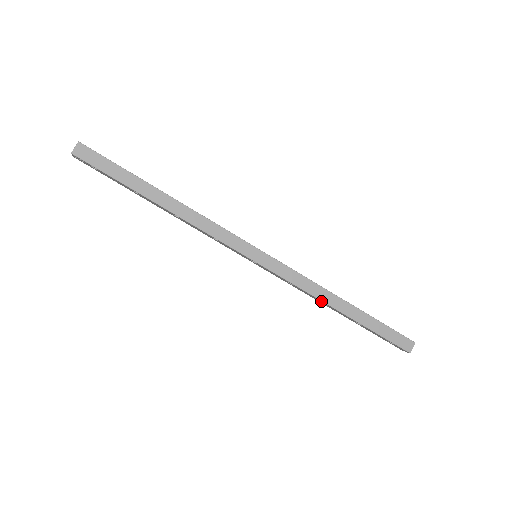
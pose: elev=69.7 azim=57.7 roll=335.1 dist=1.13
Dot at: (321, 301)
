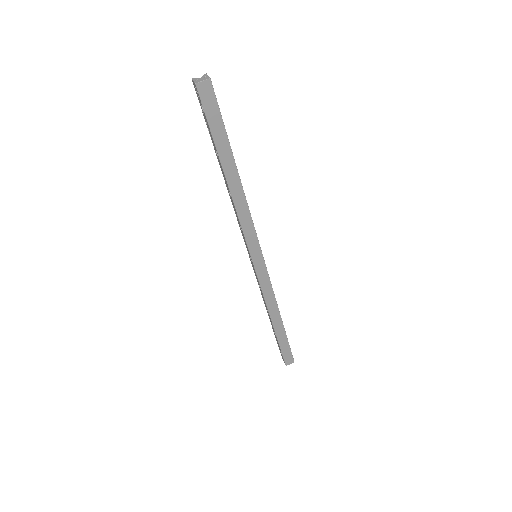
Dot at: (268, 310)
